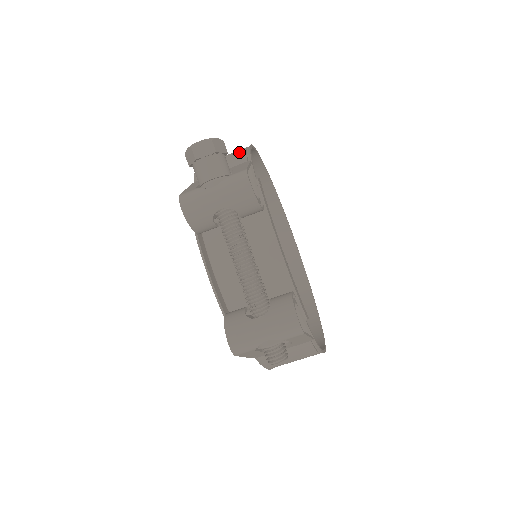
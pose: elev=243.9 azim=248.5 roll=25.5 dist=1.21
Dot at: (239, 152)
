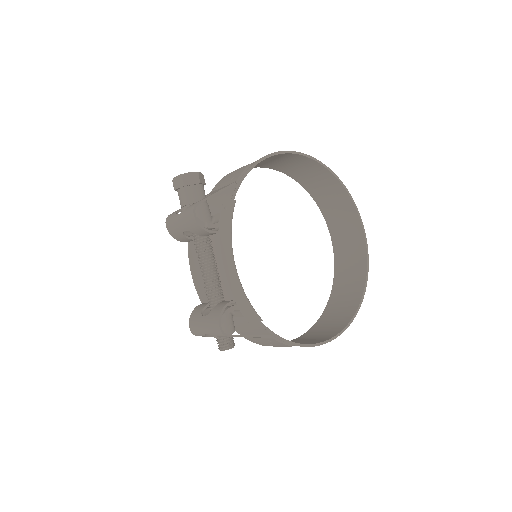
Dot at: (244, 168)
